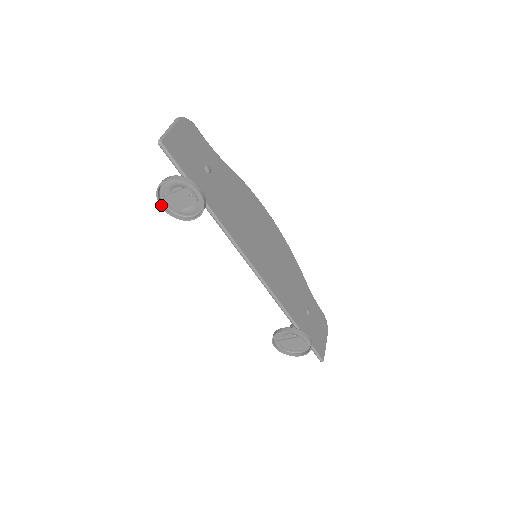
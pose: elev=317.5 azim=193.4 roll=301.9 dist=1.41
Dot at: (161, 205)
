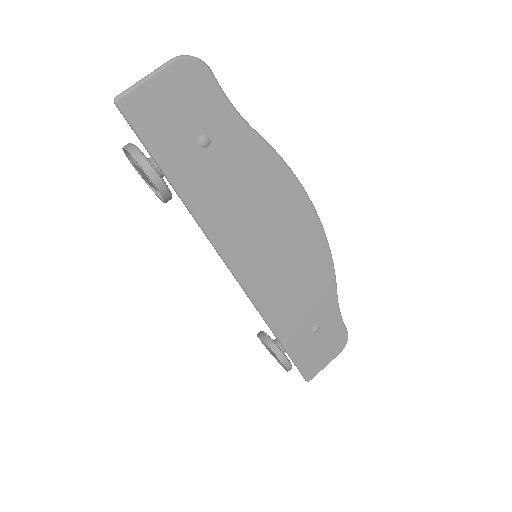
Dot at: (133, 166)
